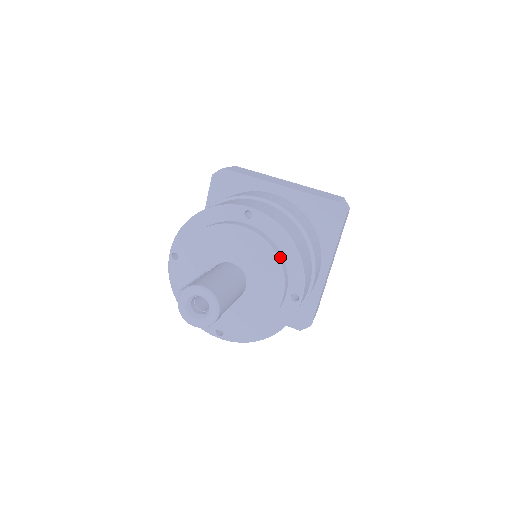
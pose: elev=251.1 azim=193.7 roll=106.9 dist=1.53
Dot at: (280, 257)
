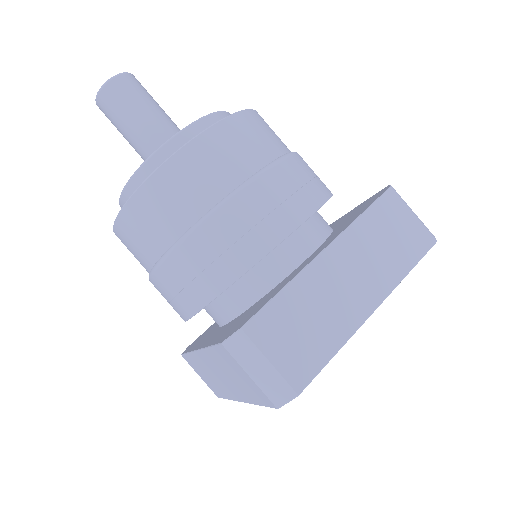
Dot at: occluded
